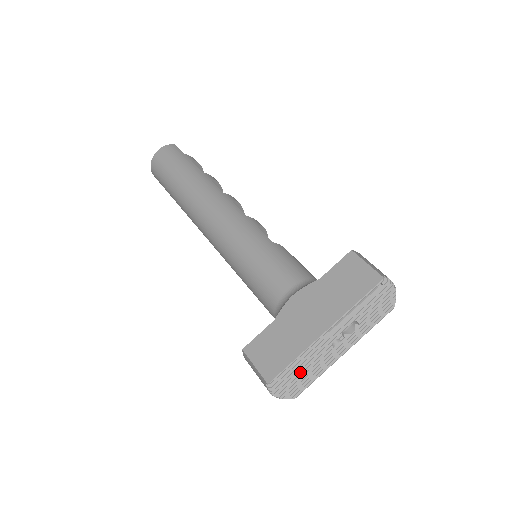
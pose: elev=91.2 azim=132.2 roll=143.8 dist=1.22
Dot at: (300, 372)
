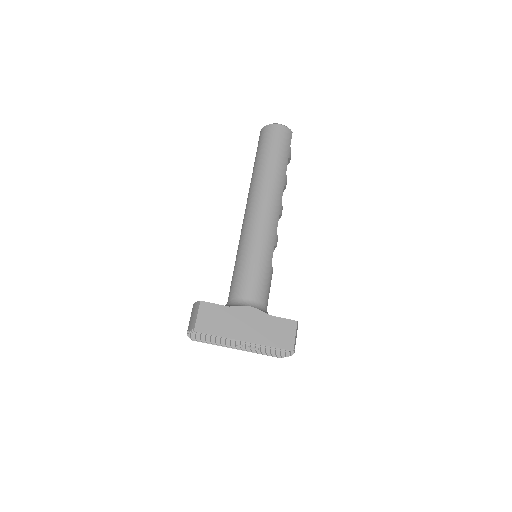
Dot at: (211, 339)
